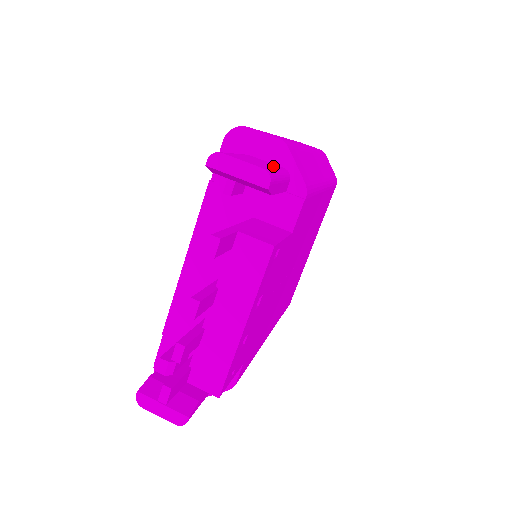
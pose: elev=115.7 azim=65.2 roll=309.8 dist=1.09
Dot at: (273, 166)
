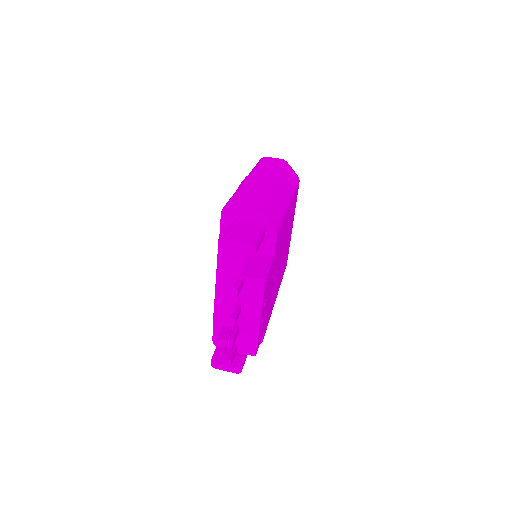
Dot at: (254, 229)
